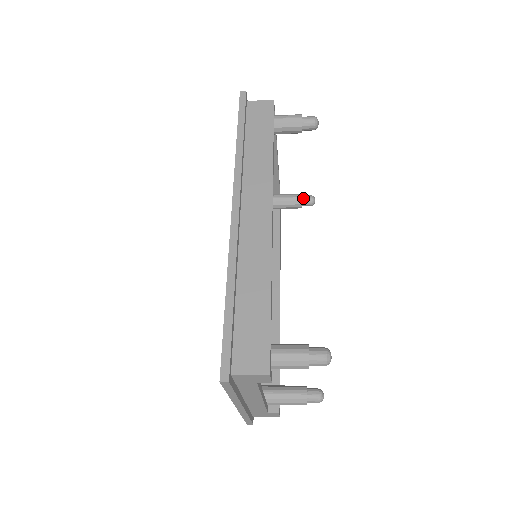
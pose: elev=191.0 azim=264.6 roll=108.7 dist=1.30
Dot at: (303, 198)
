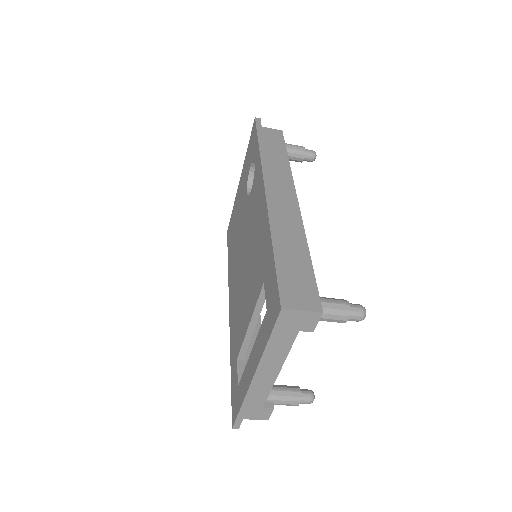
Dot at: occluded
